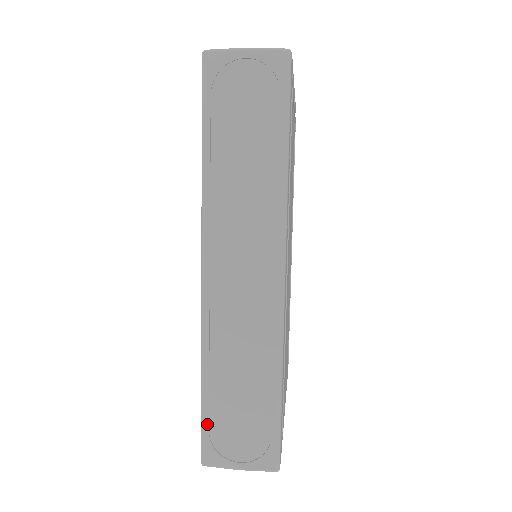
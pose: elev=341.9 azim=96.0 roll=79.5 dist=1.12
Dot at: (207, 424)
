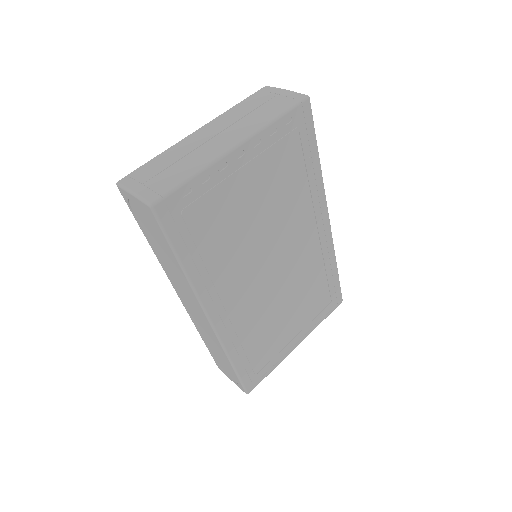
Dot at: (212, 356)
